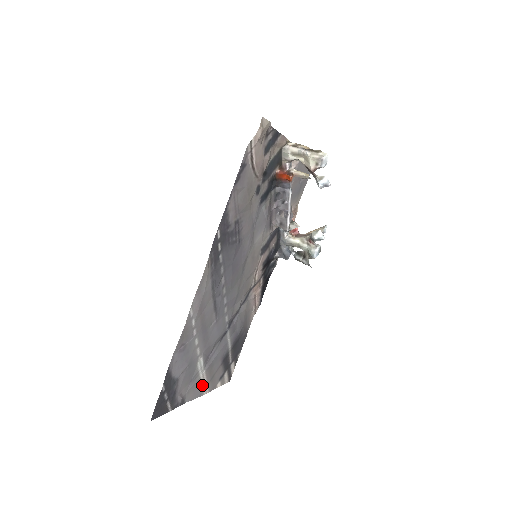
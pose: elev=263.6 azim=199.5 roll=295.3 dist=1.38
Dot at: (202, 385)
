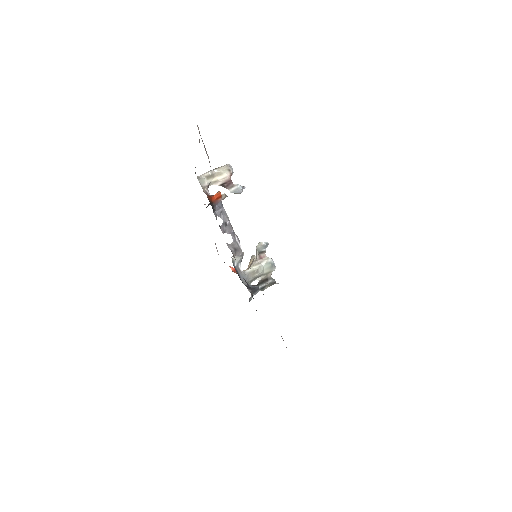
Dot at: occluded
